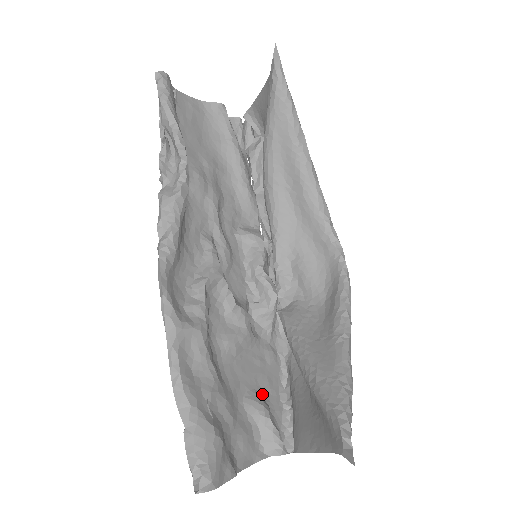
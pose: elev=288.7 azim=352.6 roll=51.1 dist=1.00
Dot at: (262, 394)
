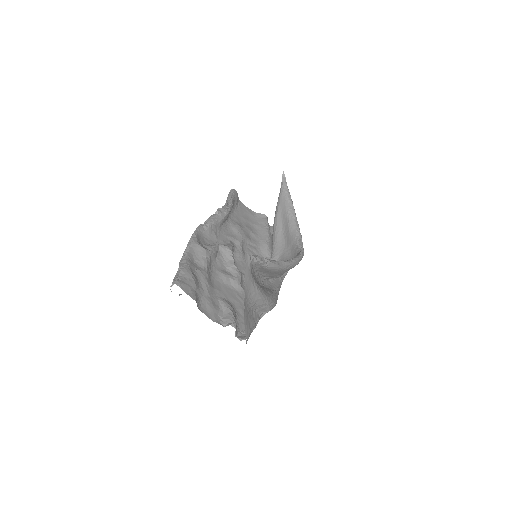
Dot at: (235, 308)
